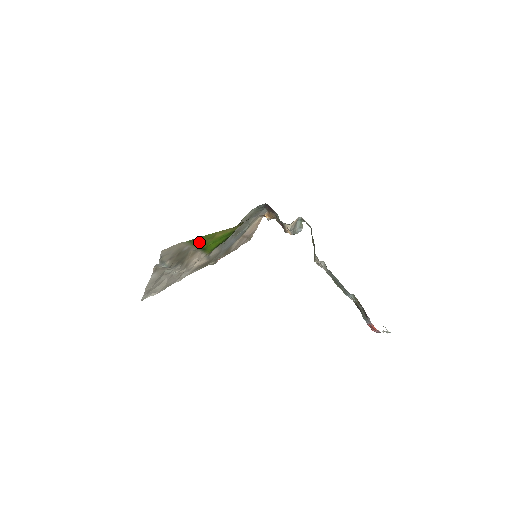
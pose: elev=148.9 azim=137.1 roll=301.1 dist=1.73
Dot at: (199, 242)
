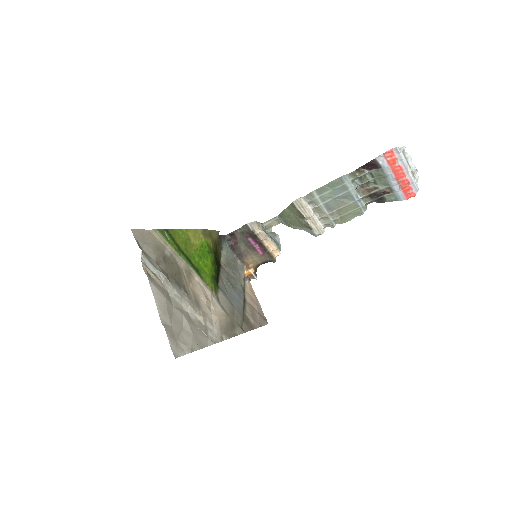
Dot at: (177, 246)
